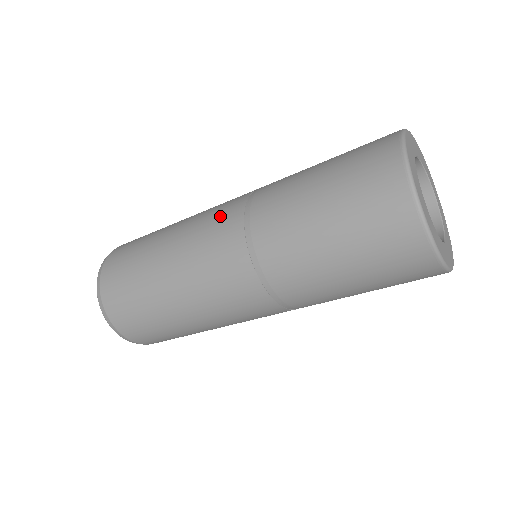
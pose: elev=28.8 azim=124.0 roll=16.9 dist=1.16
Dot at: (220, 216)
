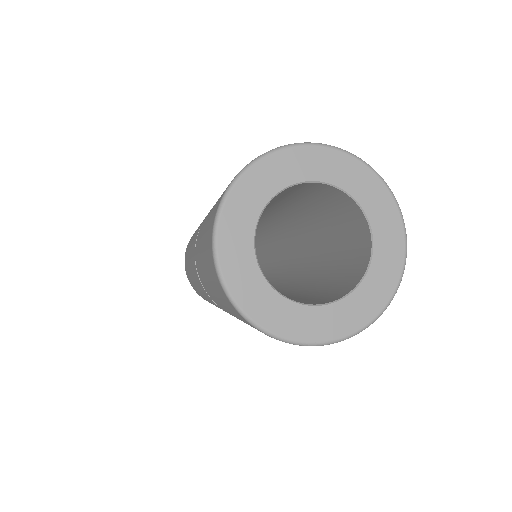
Dot at: occluded
